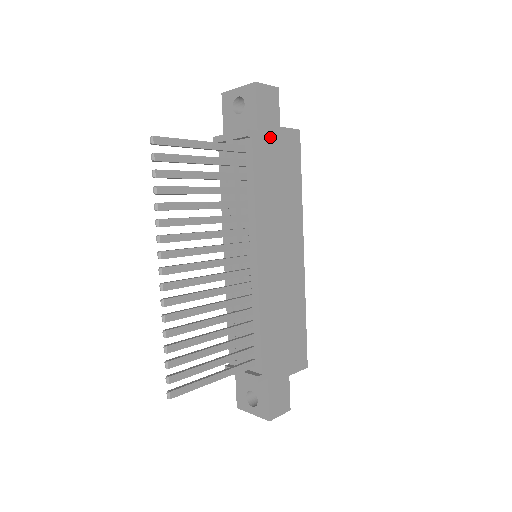
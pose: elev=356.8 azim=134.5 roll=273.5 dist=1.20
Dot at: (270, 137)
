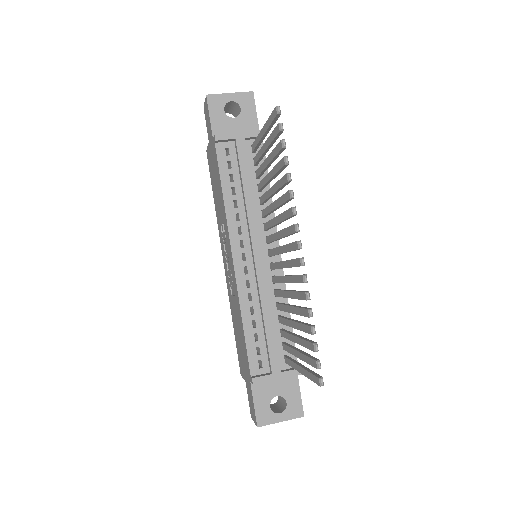
Dot at: occluded
